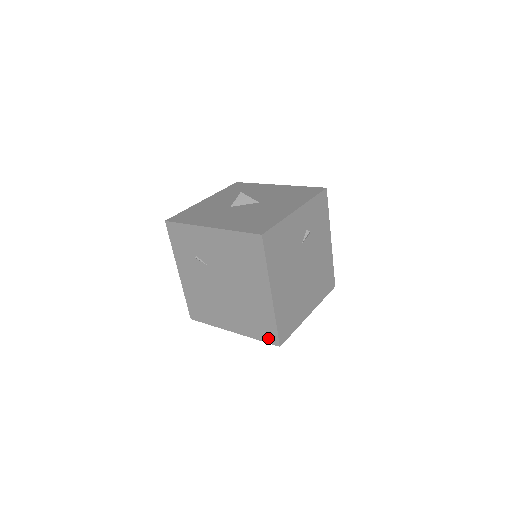
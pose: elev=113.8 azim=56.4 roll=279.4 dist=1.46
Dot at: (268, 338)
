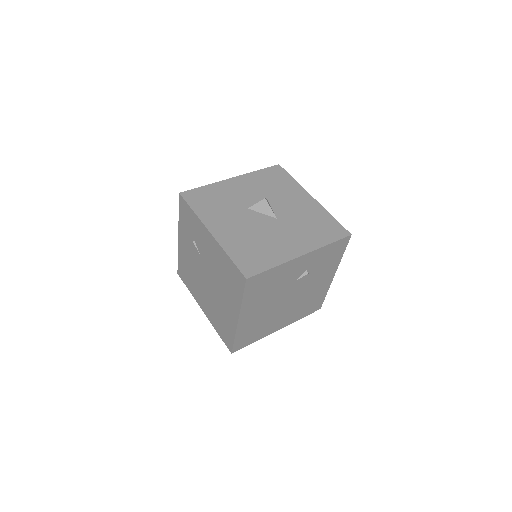
Dot at: (226, 341)
